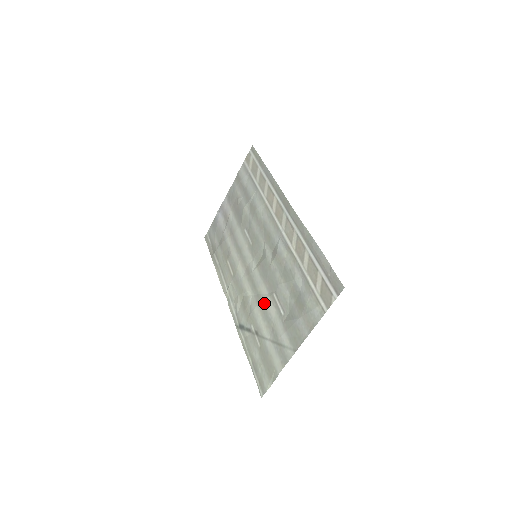
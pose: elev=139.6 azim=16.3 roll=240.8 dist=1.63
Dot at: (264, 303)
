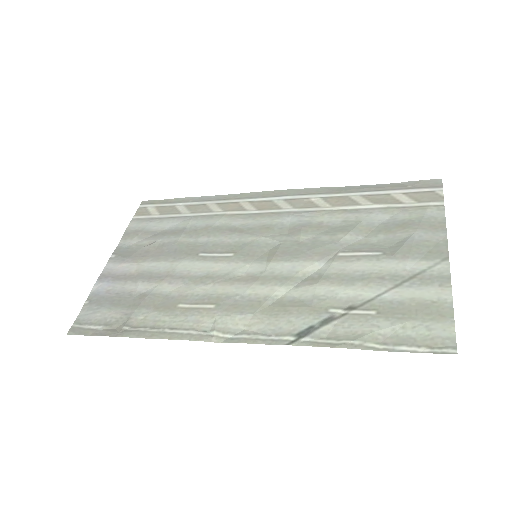
Dot at: (331, 272)
